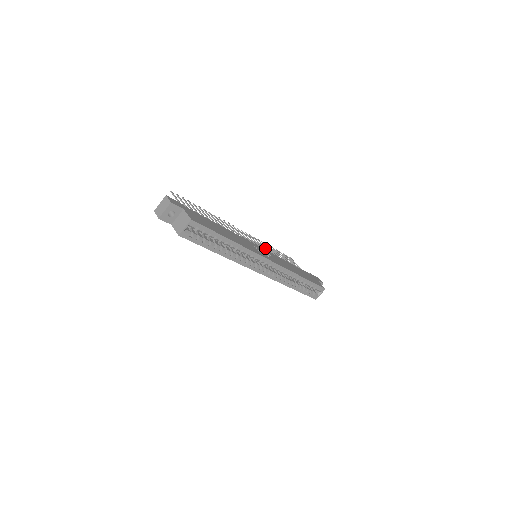
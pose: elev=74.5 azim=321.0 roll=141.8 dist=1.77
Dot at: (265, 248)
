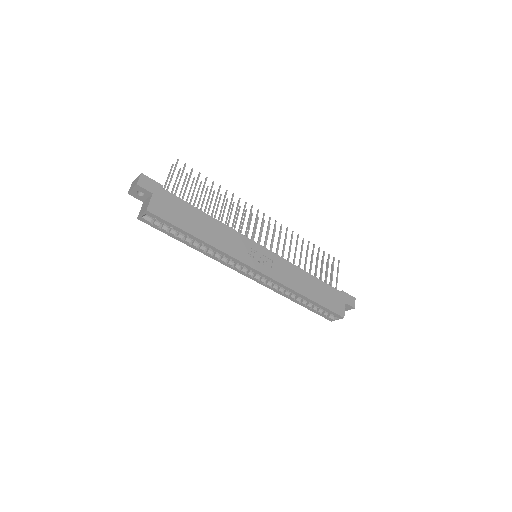
Dot at: (289, 246)
